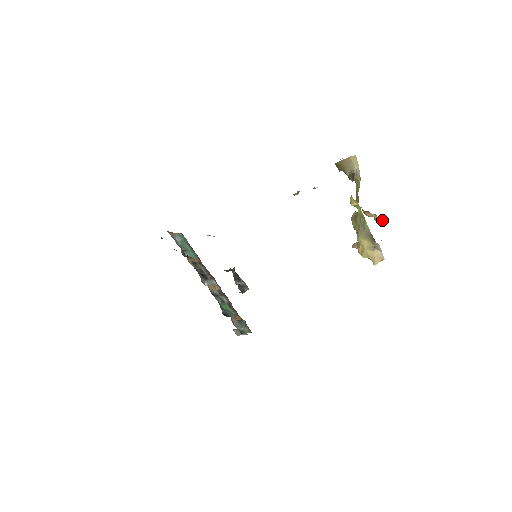
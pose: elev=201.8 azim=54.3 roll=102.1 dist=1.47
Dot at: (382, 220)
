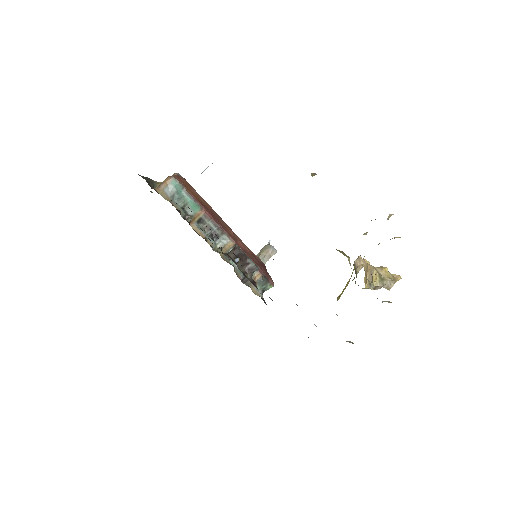
Dot at: occluded
